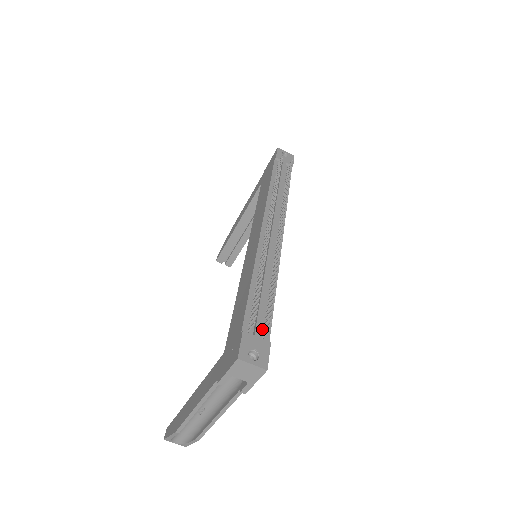
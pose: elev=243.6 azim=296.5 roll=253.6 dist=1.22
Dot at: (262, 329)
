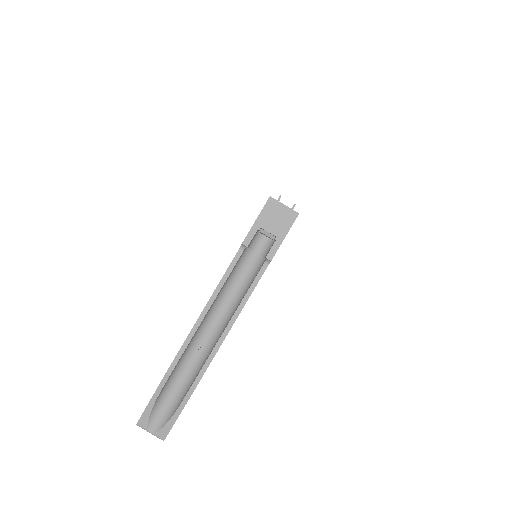
Dot at: occluded
